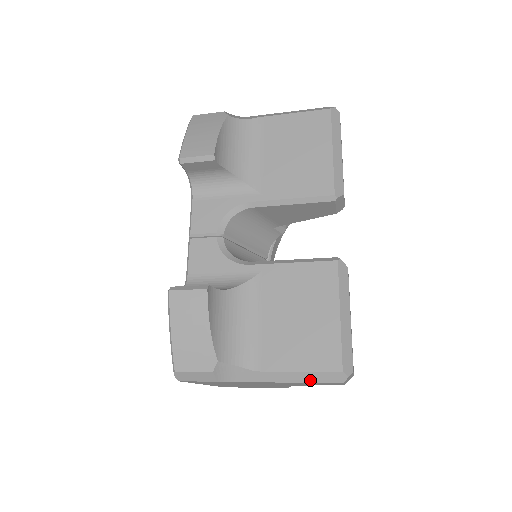
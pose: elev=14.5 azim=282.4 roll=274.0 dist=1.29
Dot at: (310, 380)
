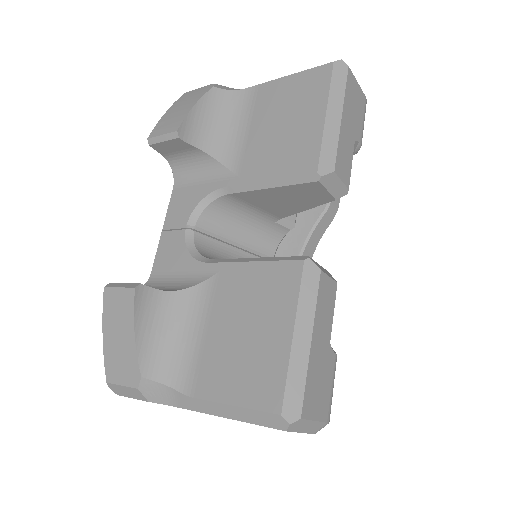
Dot at: (247, 419)
